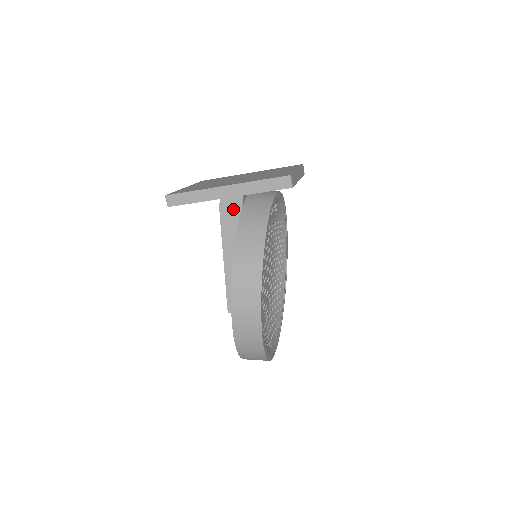
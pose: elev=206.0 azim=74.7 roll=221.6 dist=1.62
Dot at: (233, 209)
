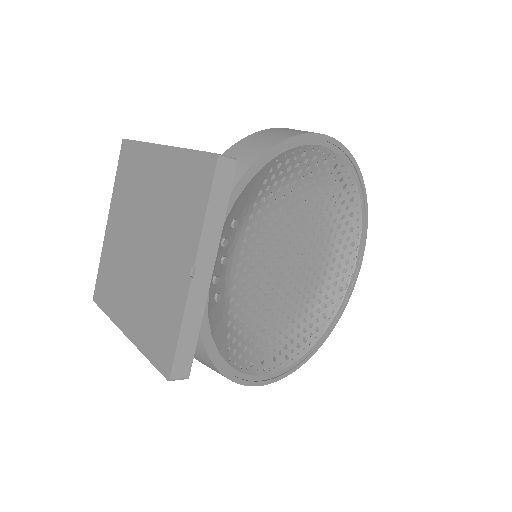
Dot at: occluded
